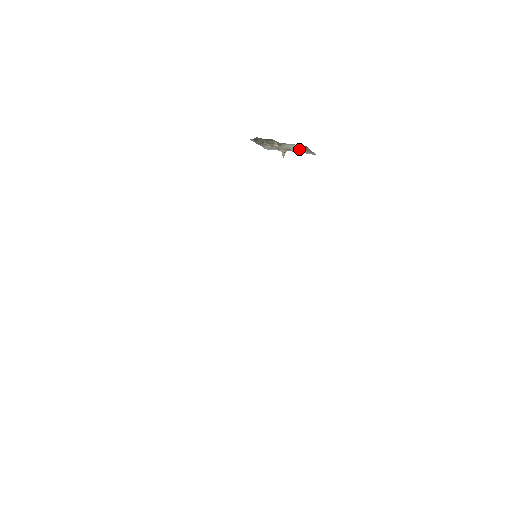
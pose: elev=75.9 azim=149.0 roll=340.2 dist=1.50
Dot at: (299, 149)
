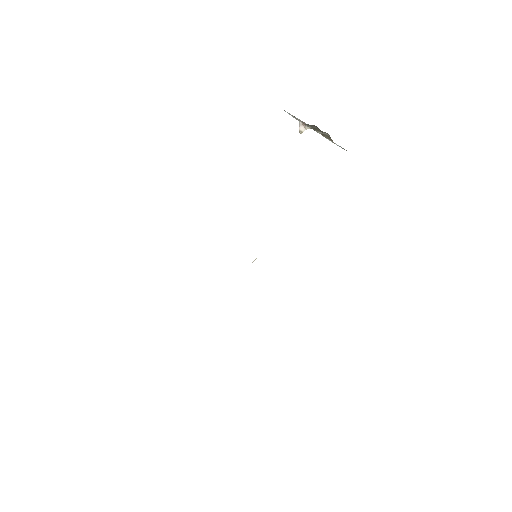
Dot at: occluded
